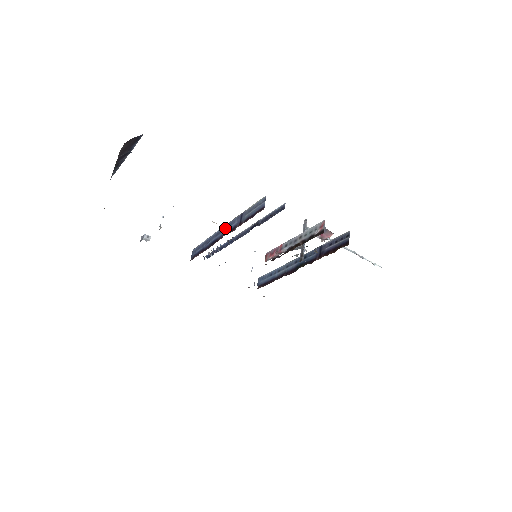
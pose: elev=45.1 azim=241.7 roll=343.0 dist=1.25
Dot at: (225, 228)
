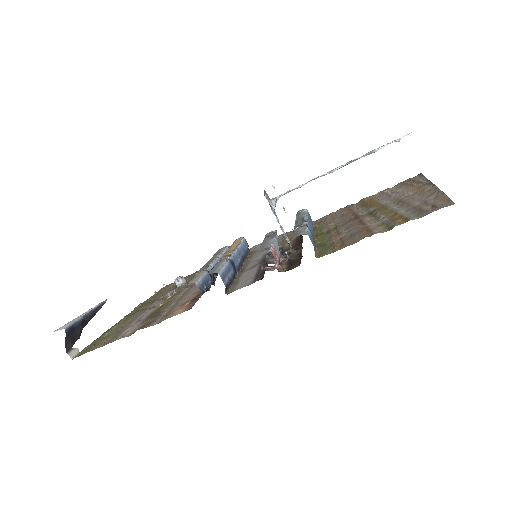
Dot at: occluded
